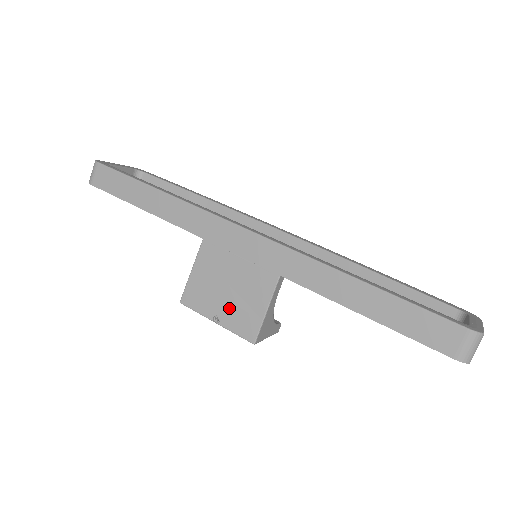
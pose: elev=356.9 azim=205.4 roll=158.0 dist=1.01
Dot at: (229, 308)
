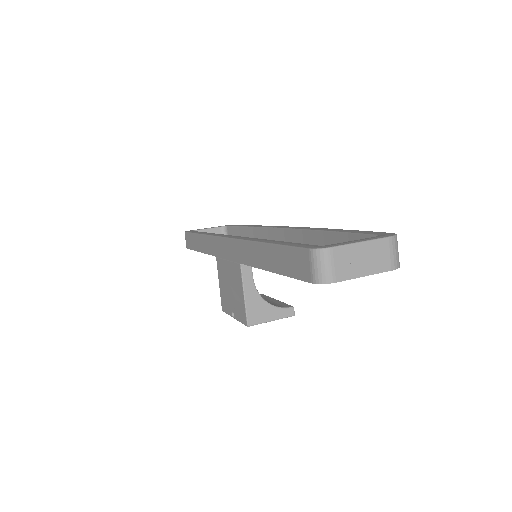
Dot at: (234, 303)
